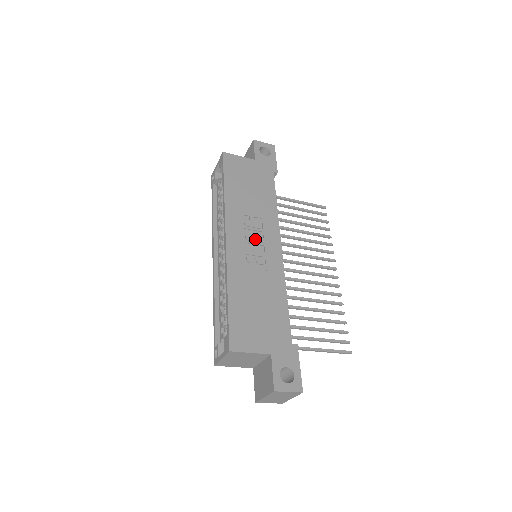
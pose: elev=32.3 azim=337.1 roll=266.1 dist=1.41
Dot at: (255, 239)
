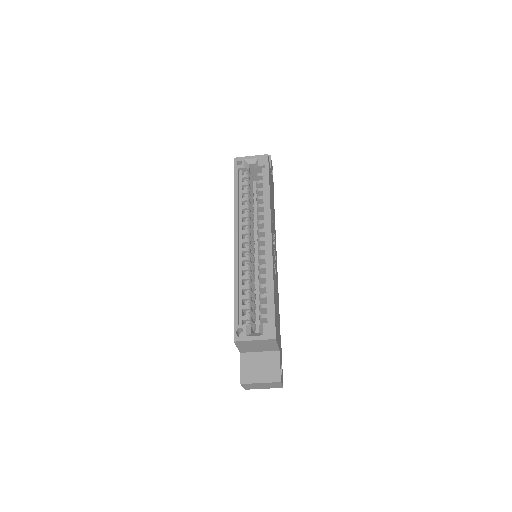
Dot at: (274, 246)
